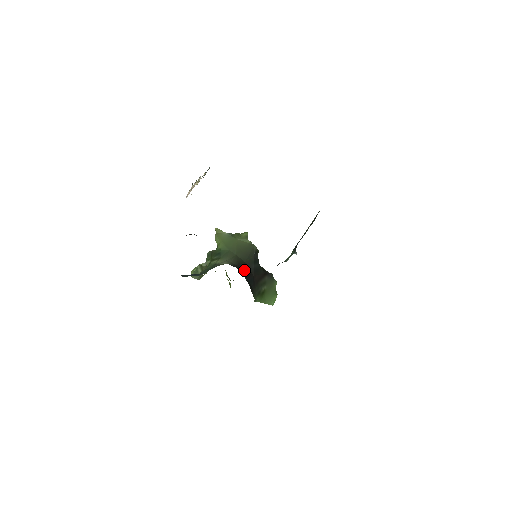
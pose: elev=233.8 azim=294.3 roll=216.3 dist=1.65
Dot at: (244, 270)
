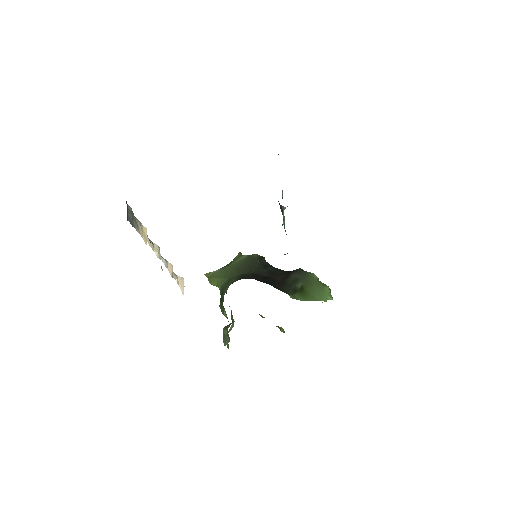
Dot at: (253, 278)
